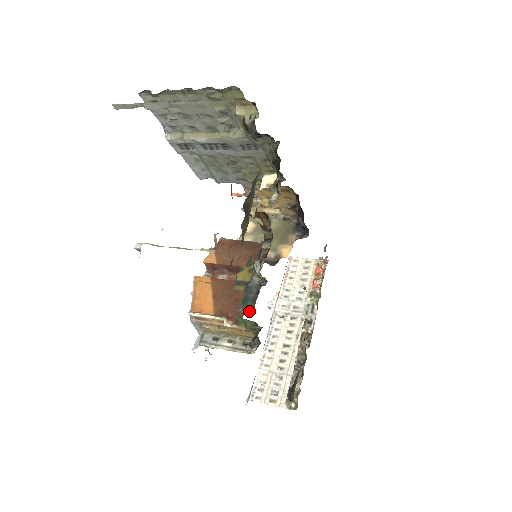
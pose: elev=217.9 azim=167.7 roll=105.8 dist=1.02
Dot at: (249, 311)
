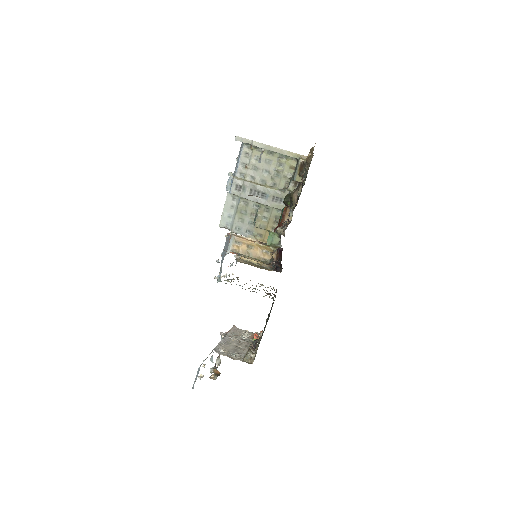
Dot at: occluded
